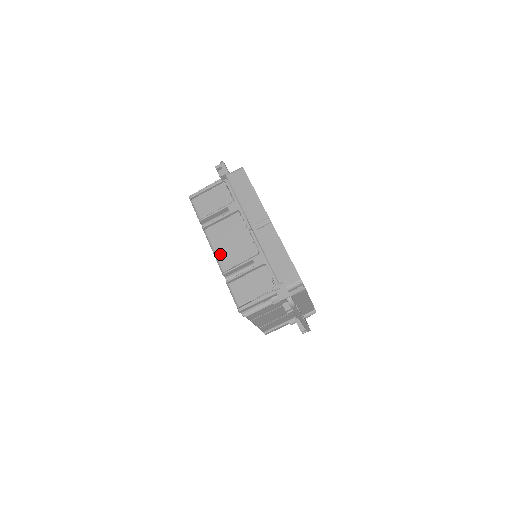
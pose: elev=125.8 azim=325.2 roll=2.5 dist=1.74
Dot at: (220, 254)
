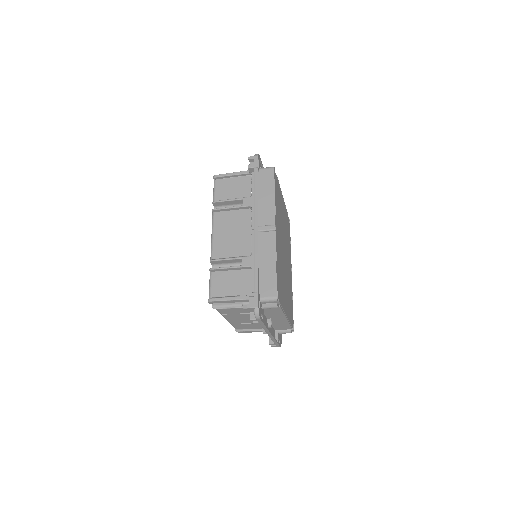
Dot at: (216, 241)
